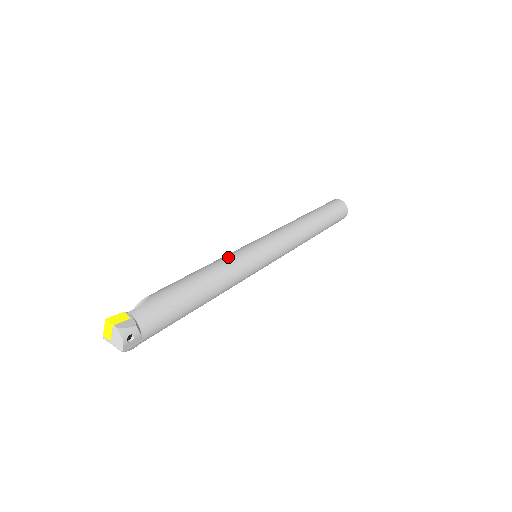
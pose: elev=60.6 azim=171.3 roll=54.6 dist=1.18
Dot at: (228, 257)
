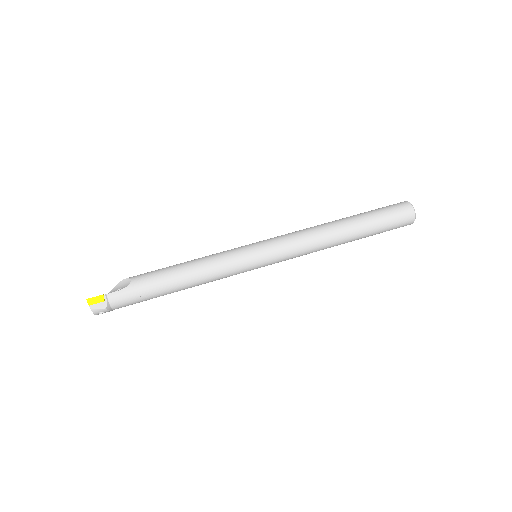
Dot at: (217, 261)
